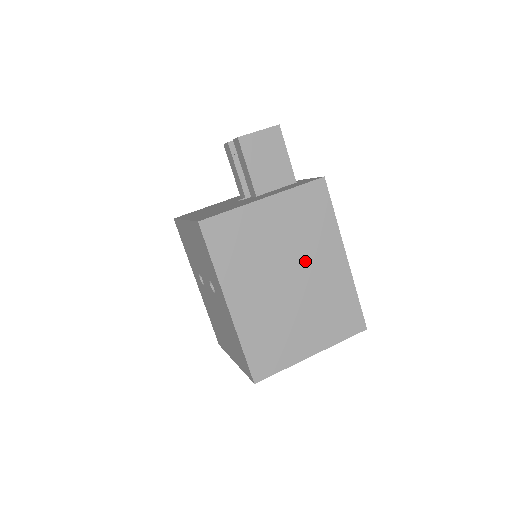
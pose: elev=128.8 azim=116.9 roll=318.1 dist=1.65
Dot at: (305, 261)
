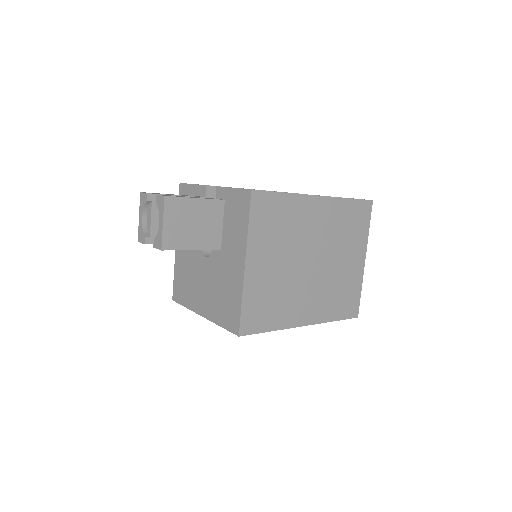
Dot at: (306, 241)
